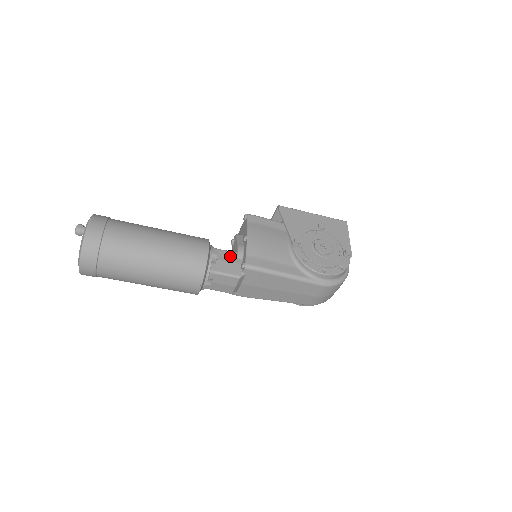
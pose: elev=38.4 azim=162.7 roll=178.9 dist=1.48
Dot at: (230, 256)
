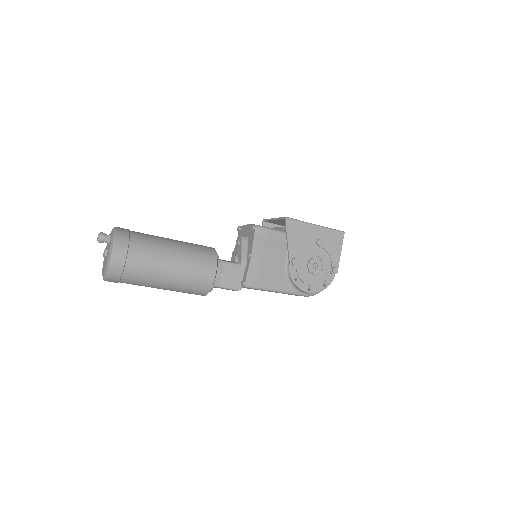
Dot at: (233, 269)
